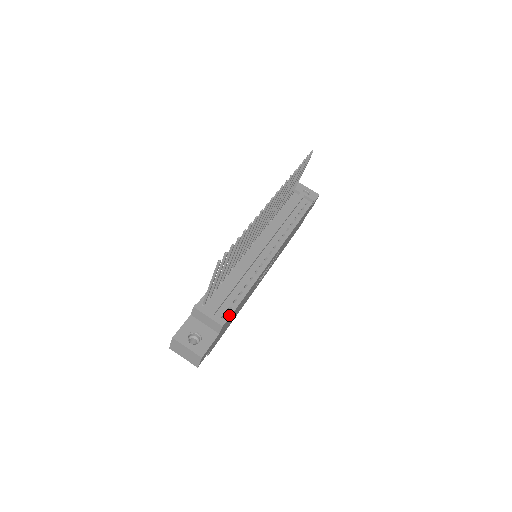
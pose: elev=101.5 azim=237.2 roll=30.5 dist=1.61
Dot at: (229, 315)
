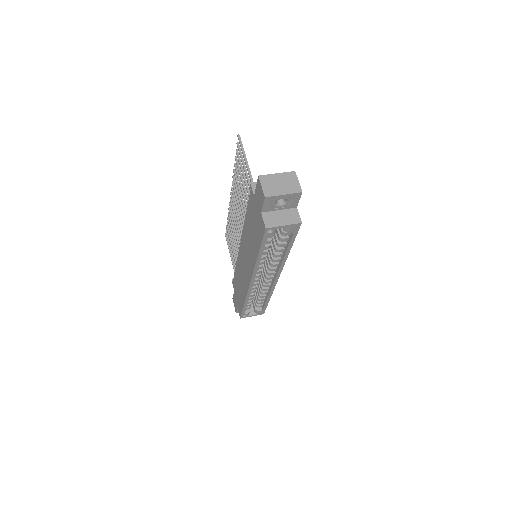
Dot at: occluded
